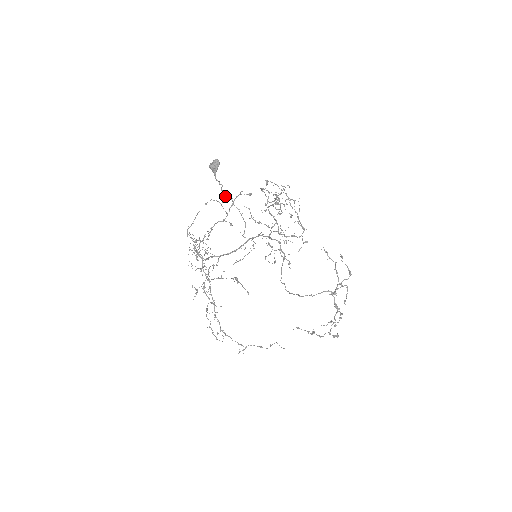
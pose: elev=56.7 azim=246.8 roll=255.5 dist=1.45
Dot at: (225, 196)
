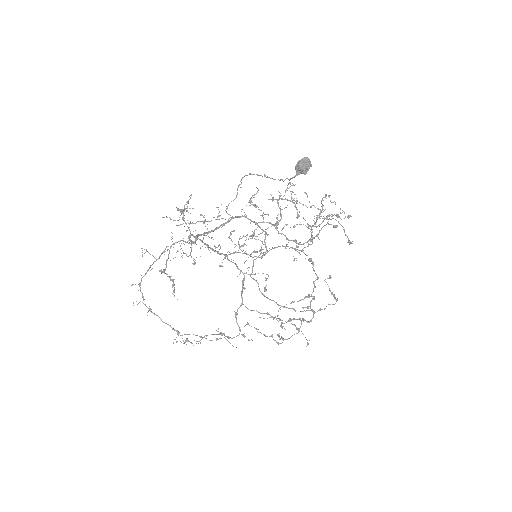
Dot at: occluded
